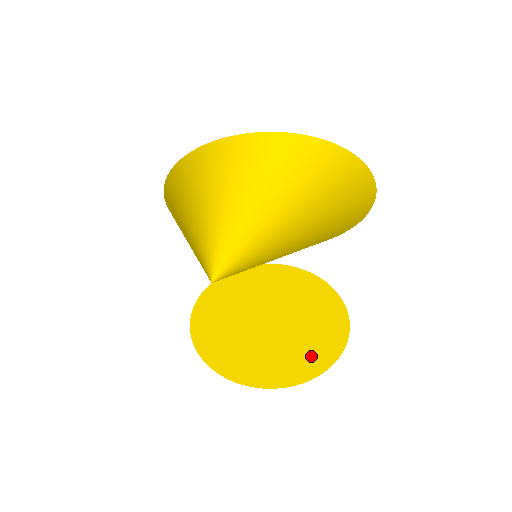
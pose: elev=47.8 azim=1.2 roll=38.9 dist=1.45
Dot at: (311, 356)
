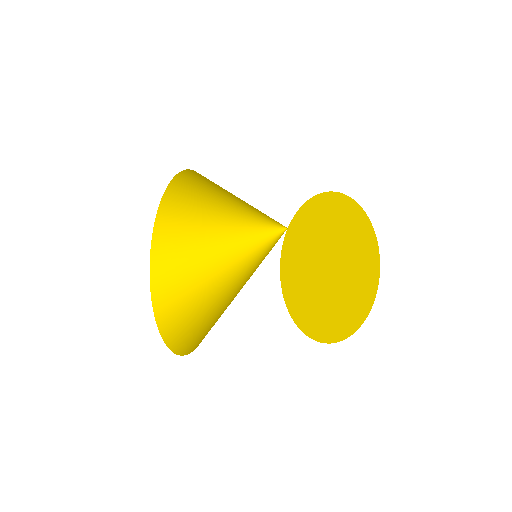
Dot at: (349, 312)
